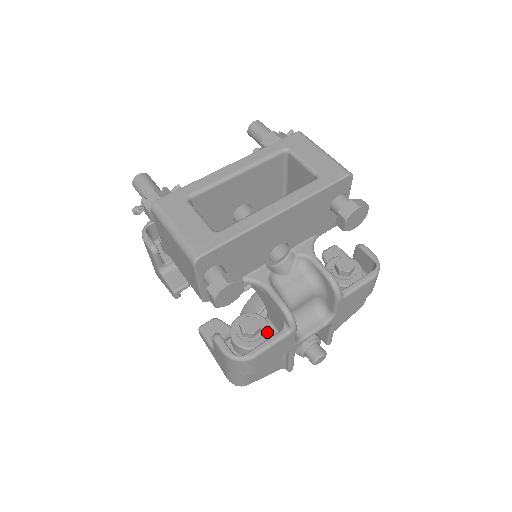
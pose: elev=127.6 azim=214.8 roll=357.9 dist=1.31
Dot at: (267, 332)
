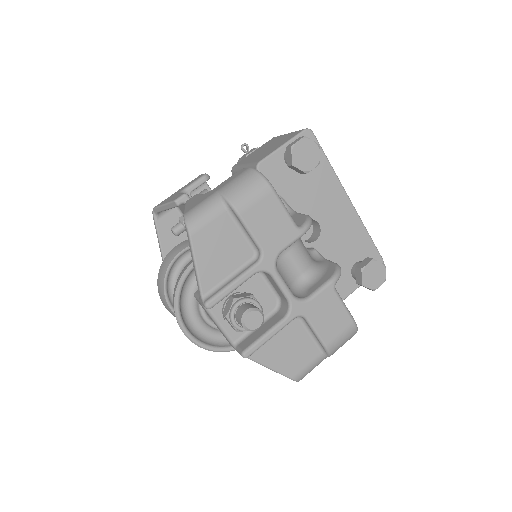
Dot at: occluded
